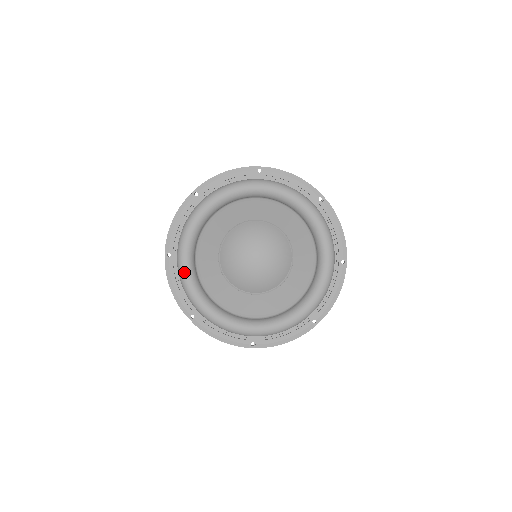
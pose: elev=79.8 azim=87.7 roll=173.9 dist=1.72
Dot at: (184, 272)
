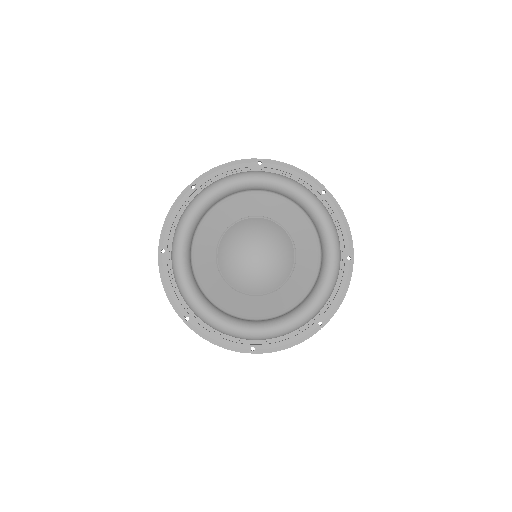
Dot at: (179, 268)
